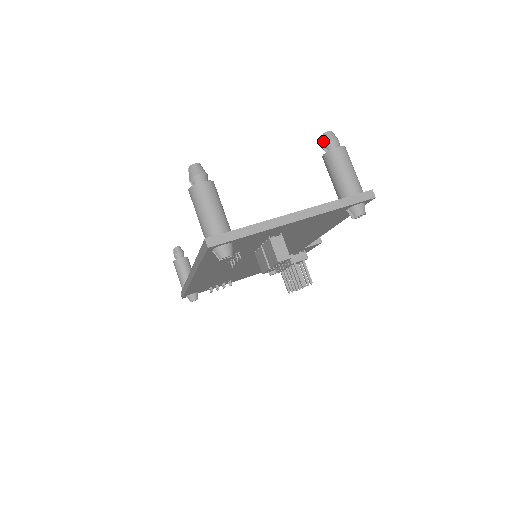
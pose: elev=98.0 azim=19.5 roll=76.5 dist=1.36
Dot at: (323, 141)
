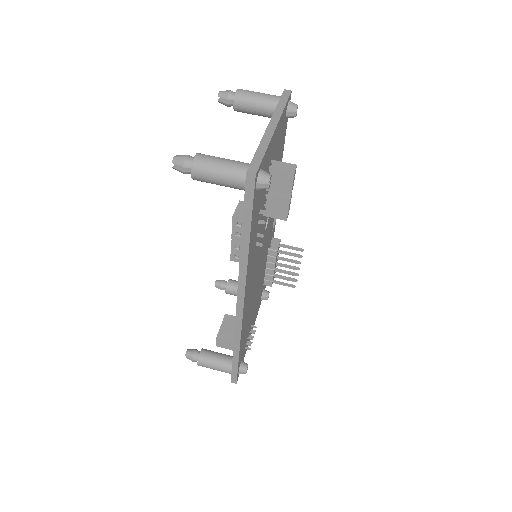
Dot at: occluded
